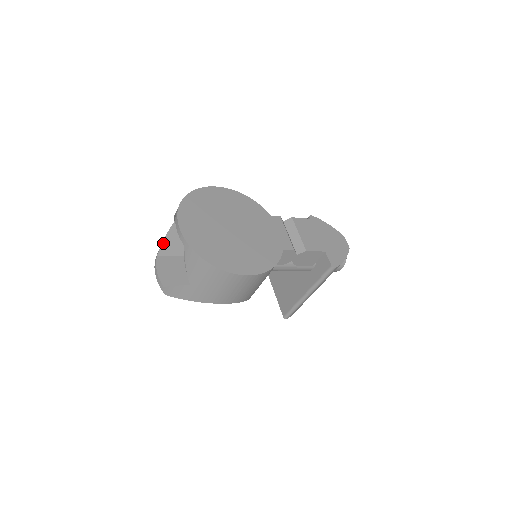
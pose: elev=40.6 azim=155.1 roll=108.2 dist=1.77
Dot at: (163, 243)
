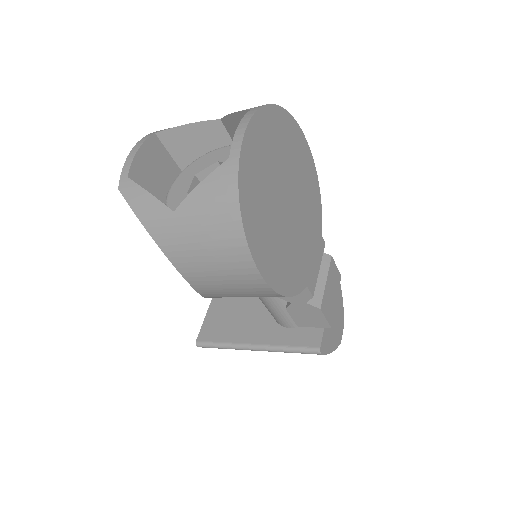
Dot at: (179, 127)
